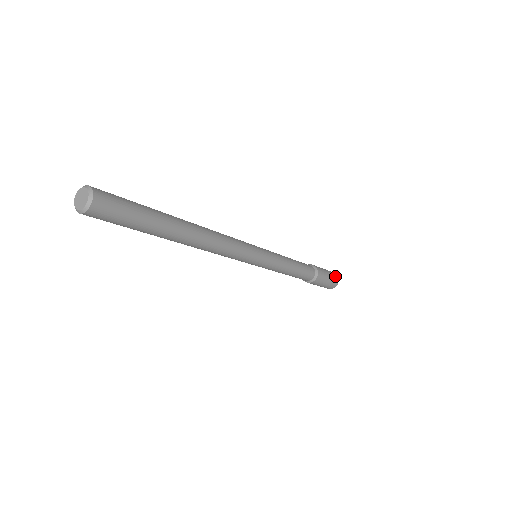
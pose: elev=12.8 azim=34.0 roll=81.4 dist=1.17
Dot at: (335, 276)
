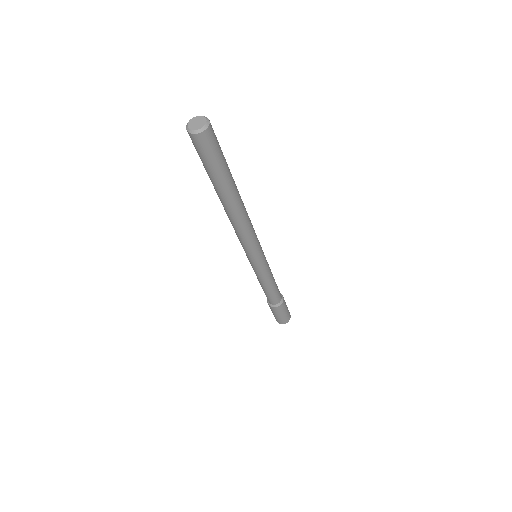
Dot at: occluded
